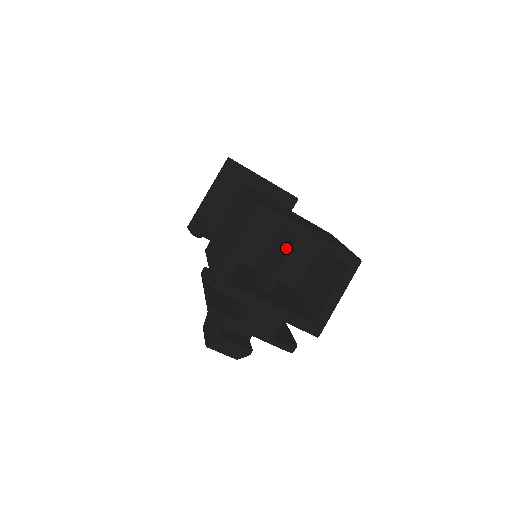
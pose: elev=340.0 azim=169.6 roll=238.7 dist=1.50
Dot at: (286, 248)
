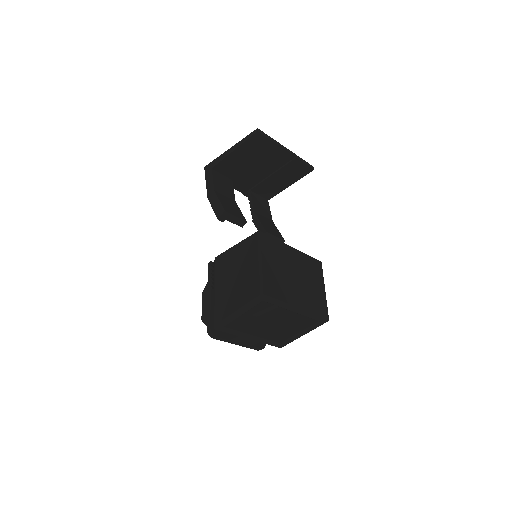
Dot at: occluded
